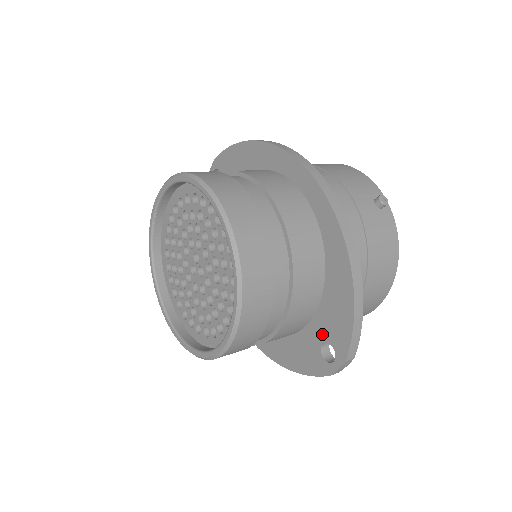
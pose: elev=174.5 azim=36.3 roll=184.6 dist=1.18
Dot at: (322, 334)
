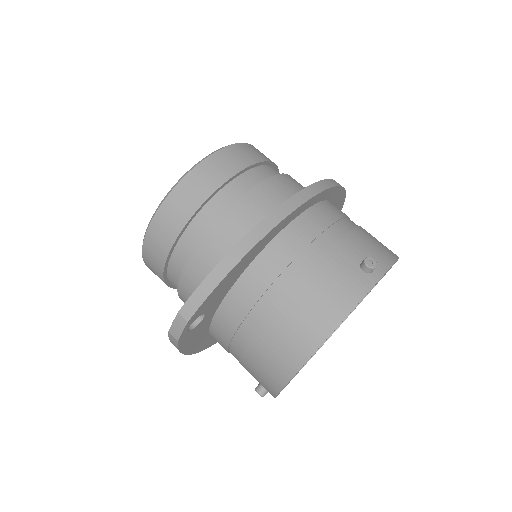
Dot at: occluded
